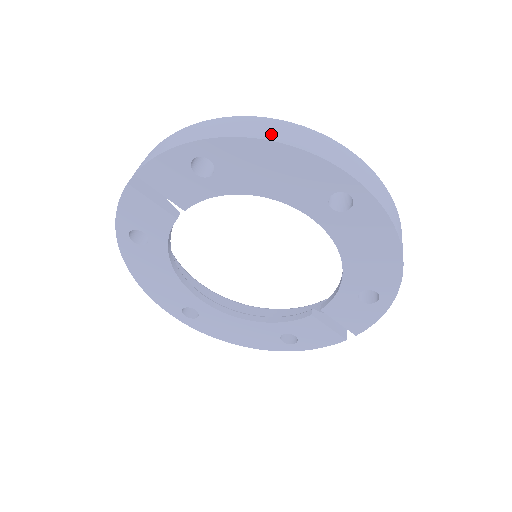
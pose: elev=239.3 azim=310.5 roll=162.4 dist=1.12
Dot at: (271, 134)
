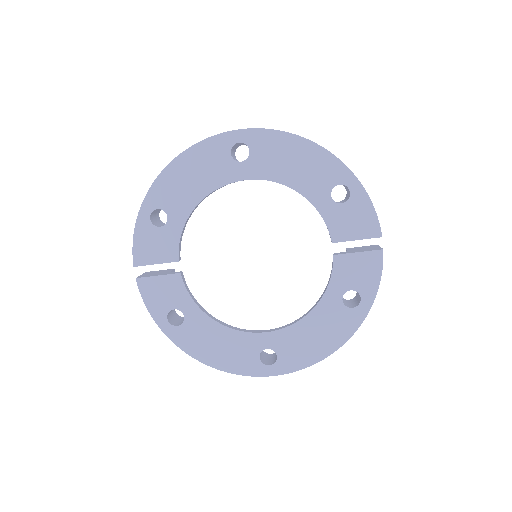
Dot at: occluded
